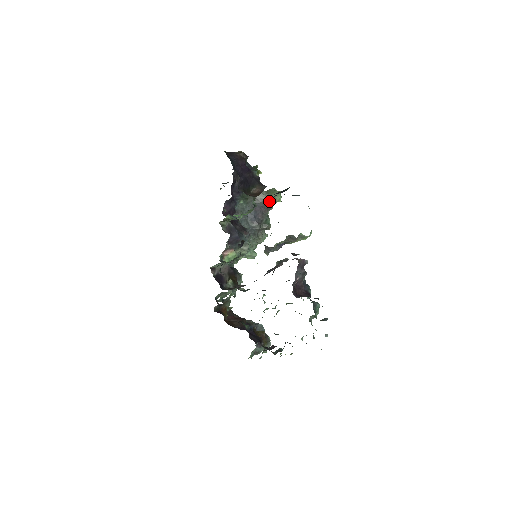
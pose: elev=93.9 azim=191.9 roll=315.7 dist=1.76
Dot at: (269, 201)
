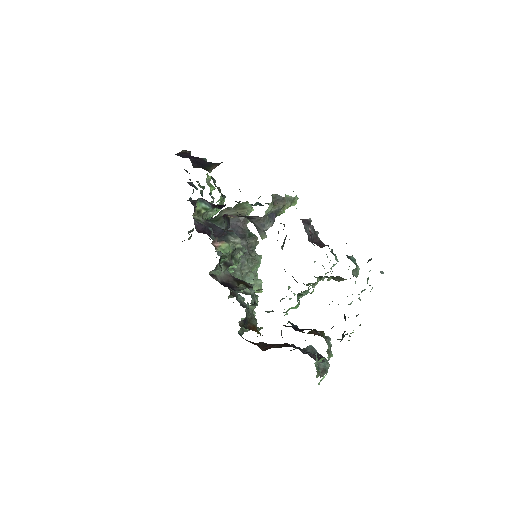
Dot at: (241, 213)
